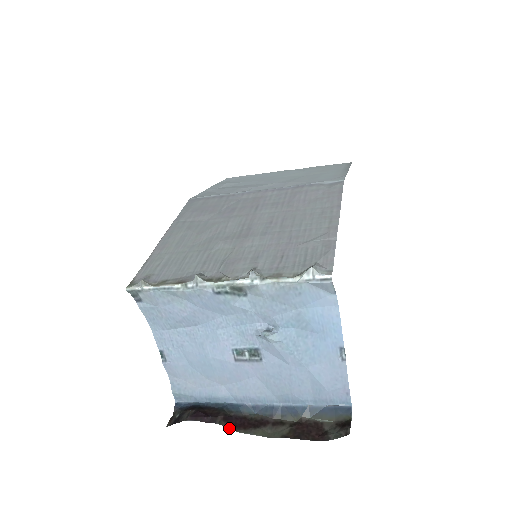
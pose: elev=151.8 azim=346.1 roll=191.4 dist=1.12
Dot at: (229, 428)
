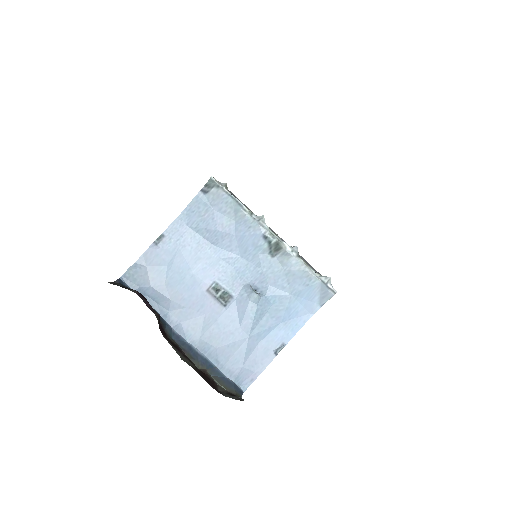
Dot at: occluded
